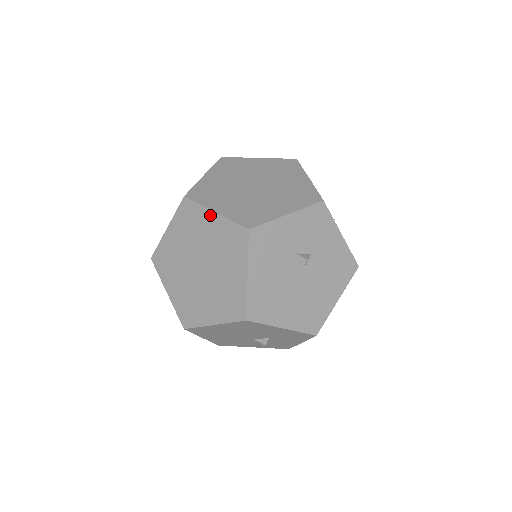
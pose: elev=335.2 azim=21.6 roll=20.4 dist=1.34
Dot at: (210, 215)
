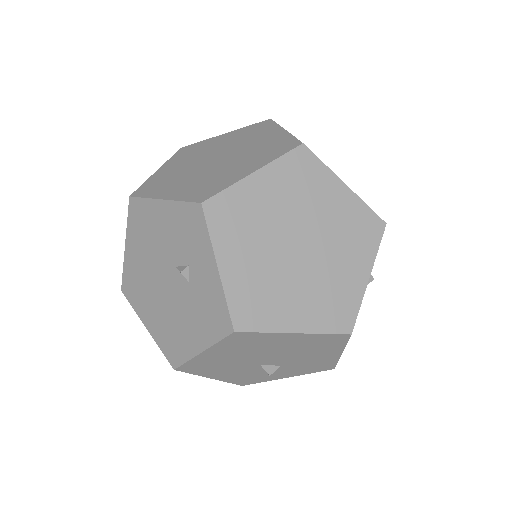
Dot at: (338, 185)
